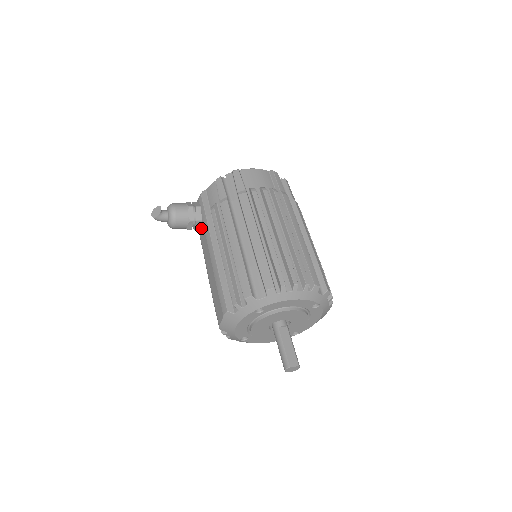
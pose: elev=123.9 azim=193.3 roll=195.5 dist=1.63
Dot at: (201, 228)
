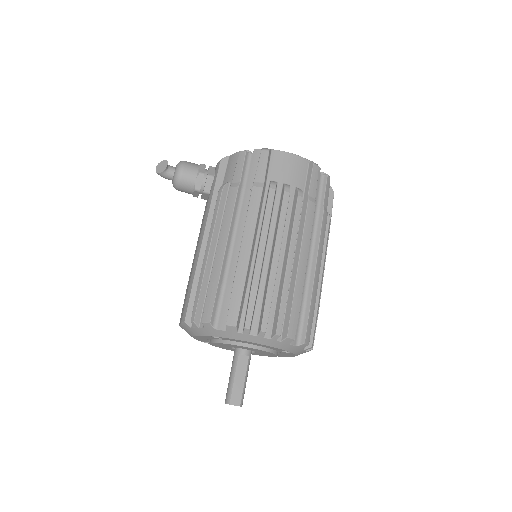
Dot at: (207, 201)
